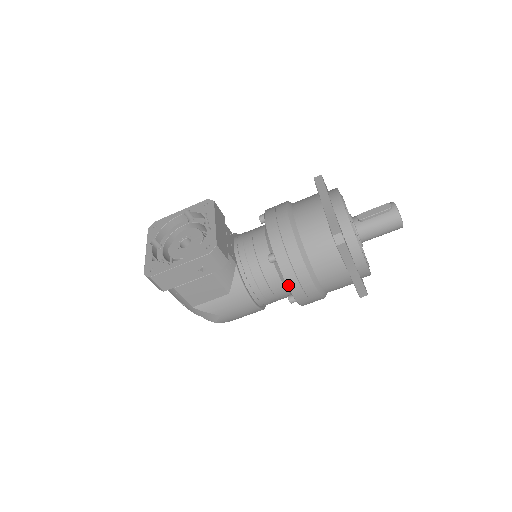
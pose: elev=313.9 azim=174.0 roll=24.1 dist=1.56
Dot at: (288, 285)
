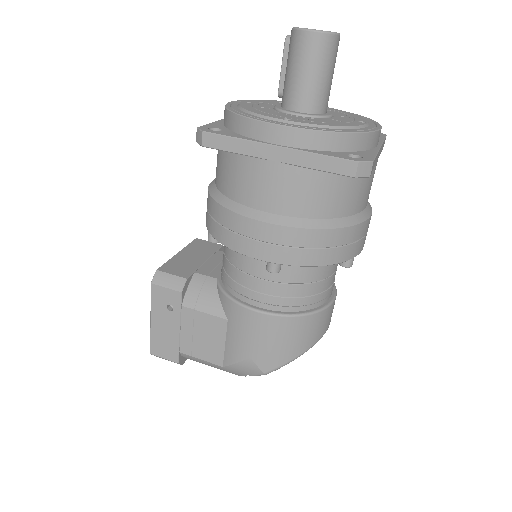
Dot at: (235, 250)
